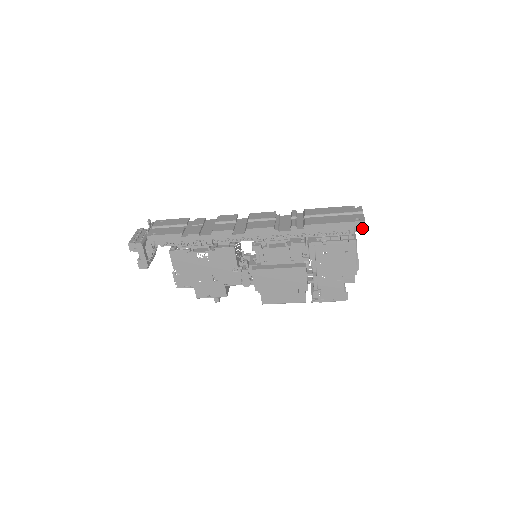
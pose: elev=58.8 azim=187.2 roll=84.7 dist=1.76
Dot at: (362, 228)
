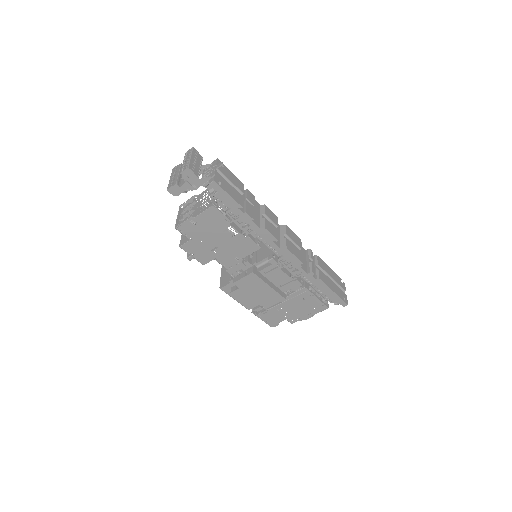
Dot at: (338, 303)
